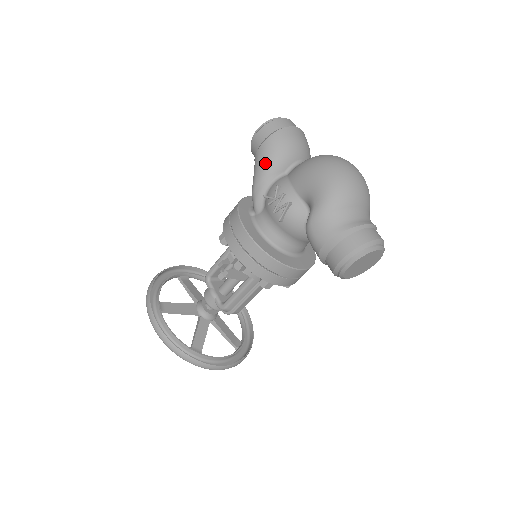
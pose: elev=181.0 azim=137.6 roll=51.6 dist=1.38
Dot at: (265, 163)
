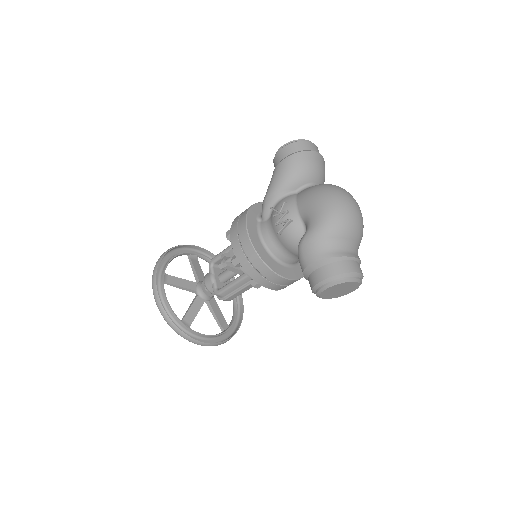
Dot at: (280, 179)
